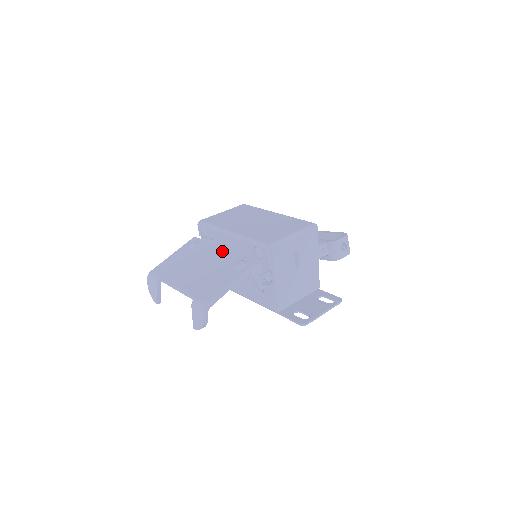
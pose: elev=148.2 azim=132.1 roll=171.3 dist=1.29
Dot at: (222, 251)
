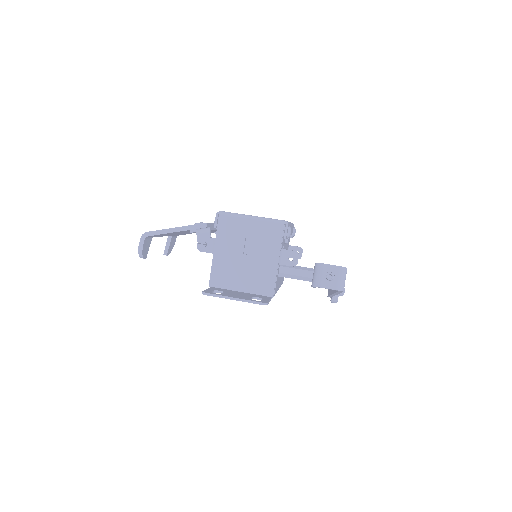
Dot at: occluded
